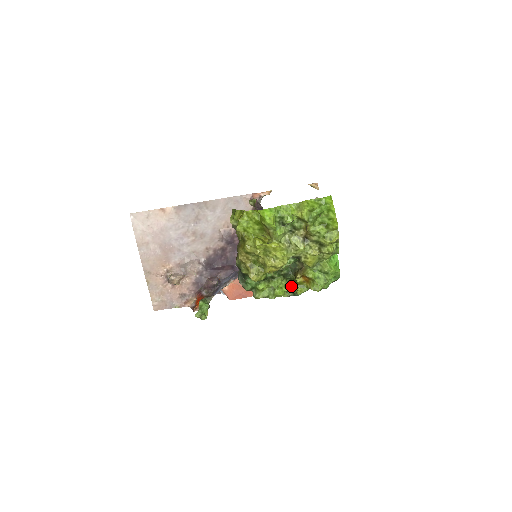
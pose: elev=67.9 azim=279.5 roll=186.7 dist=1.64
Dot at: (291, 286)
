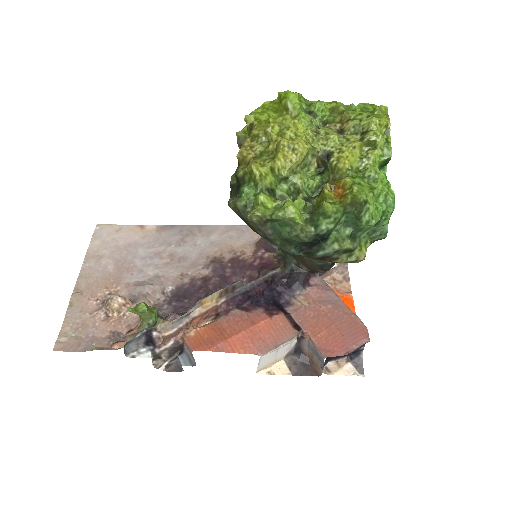
Dot at: (312, 213)
